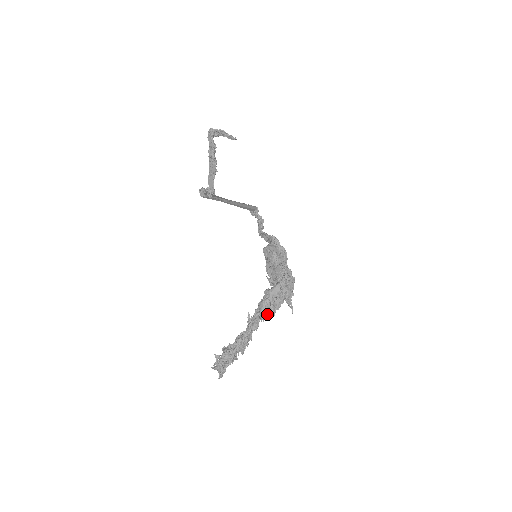
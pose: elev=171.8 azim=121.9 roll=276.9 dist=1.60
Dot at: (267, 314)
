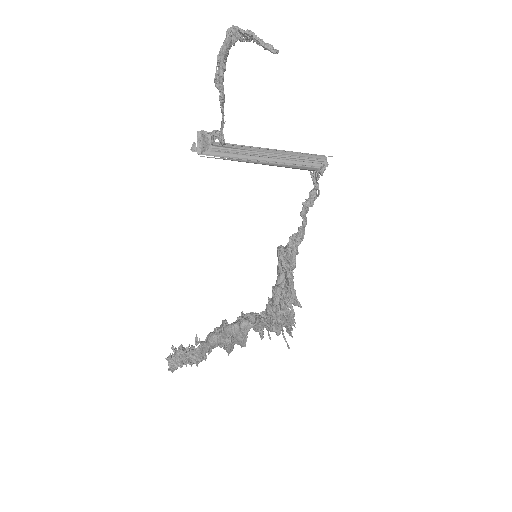
Dot at: (224, 345)
